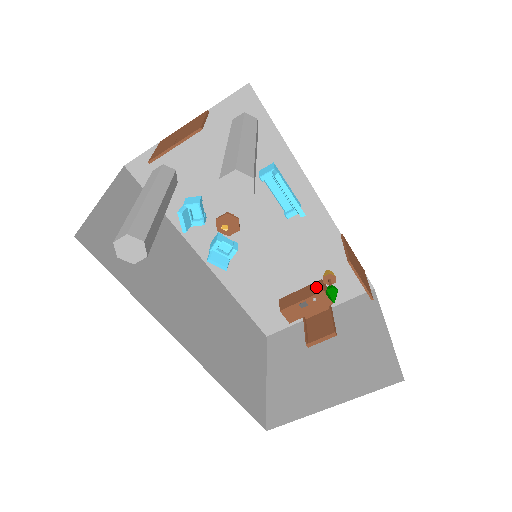
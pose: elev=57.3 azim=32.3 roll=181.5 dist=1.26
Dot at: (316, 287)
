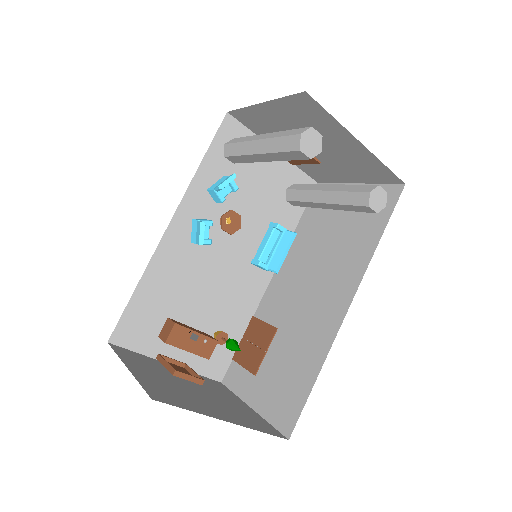
Dot at: (208, 335)
